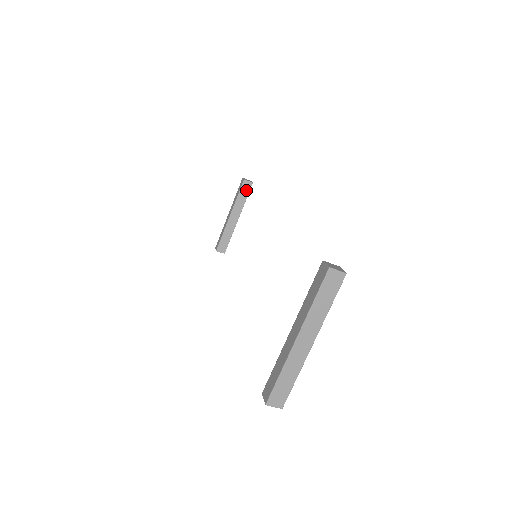
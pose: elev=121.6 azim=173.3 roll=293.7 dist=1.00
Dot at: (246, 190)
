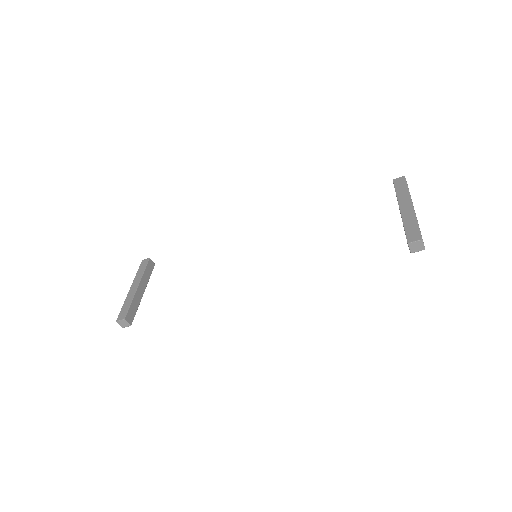
Dot at: (150, 268)
